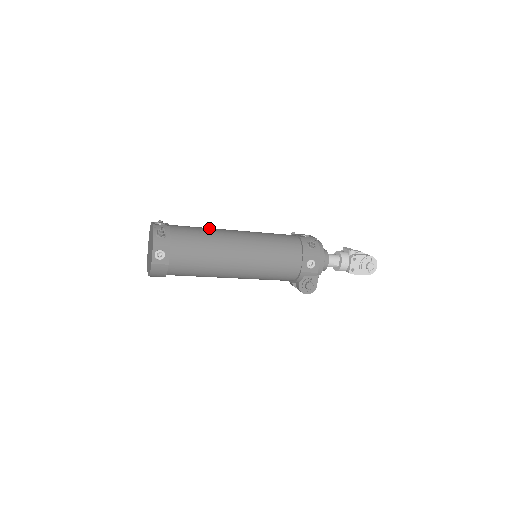
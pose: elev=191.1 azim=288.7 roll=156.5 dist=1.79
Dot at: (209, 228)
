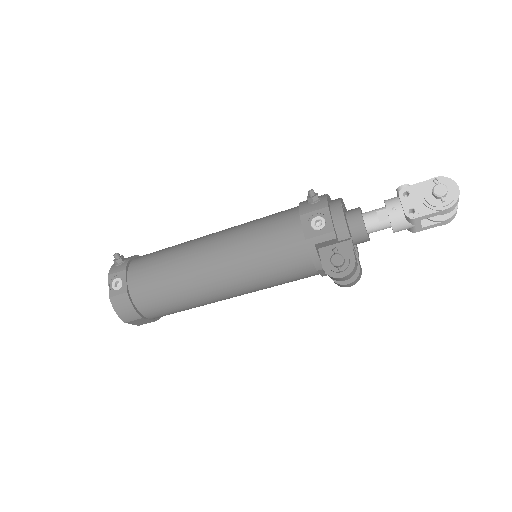
Dot at: occluded
